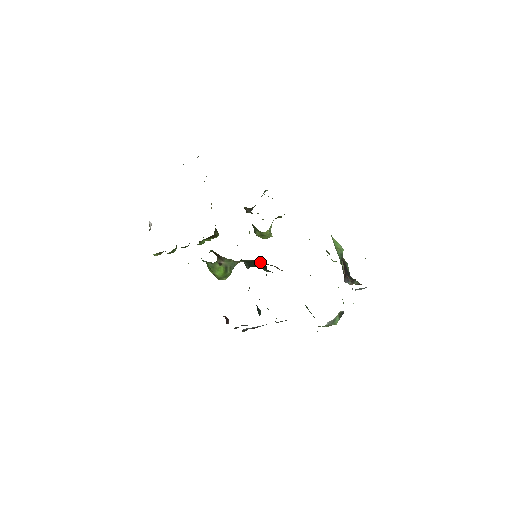
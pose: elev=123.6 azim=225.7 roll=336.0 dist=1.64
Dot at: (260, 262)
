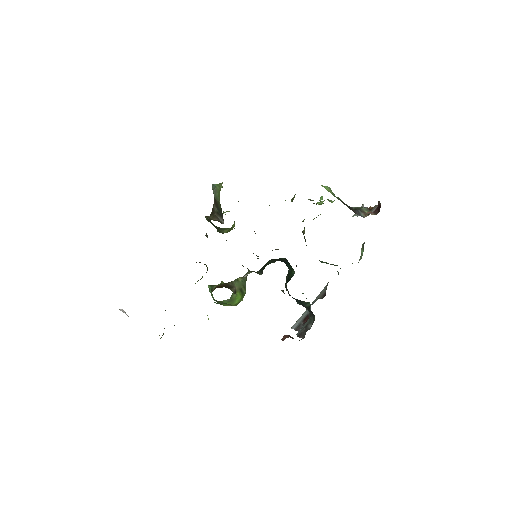
Dot at: (272, 260)
